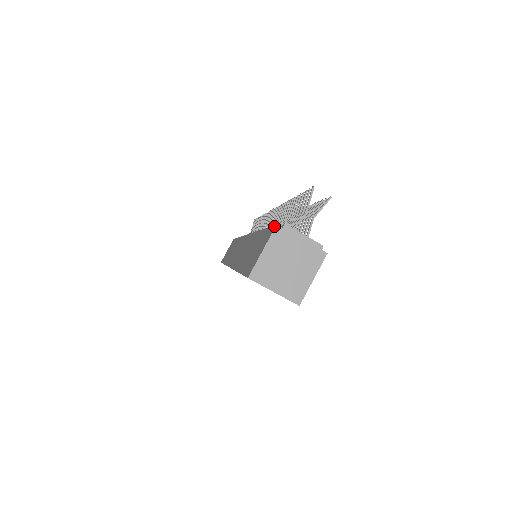
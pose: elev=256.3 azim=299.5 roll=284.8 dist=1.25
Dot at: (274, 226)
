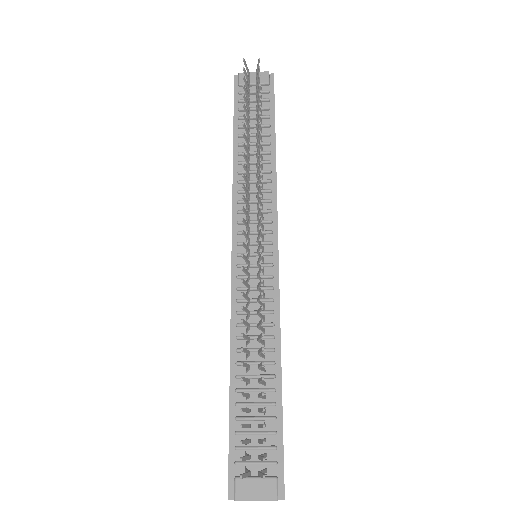
Dot at: occluded
